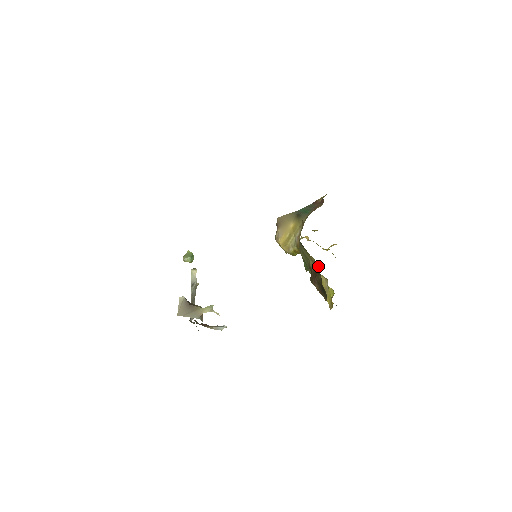
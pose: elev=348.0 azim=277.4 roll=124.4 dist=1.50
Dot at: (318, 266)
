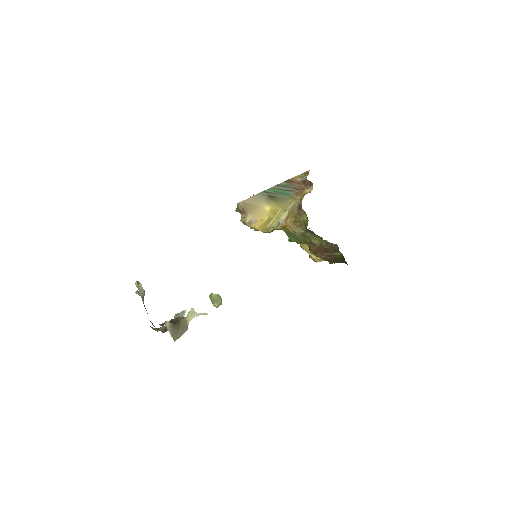
Dot at: (334, 246)
